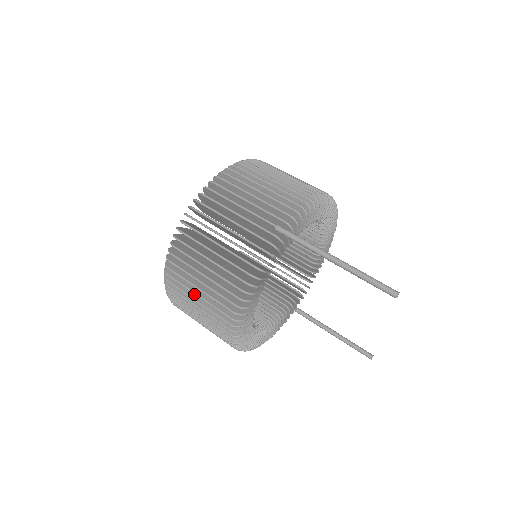
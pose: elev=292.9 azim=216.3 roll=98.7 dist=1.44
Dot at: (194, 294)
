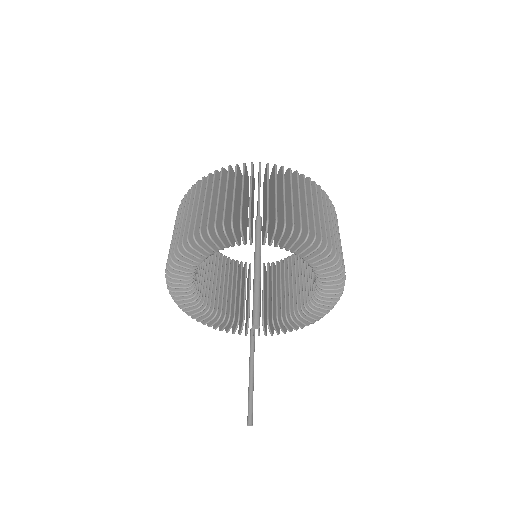
Dot at: occluded
